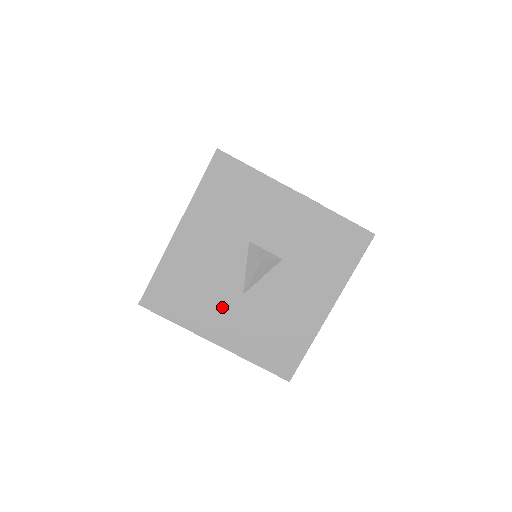
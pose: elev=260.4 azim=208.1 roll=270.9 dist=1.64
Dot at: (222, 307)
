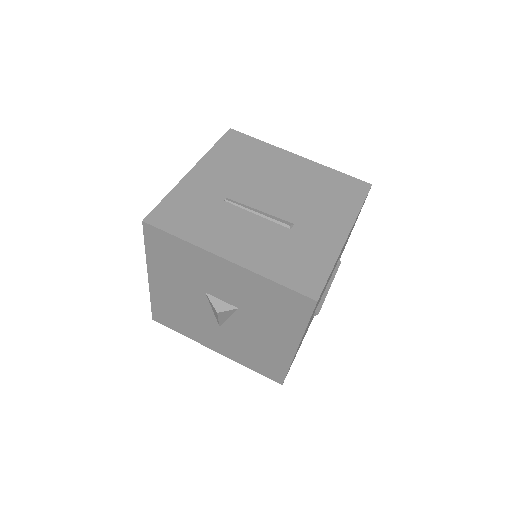
Dot at: (208, 331)
